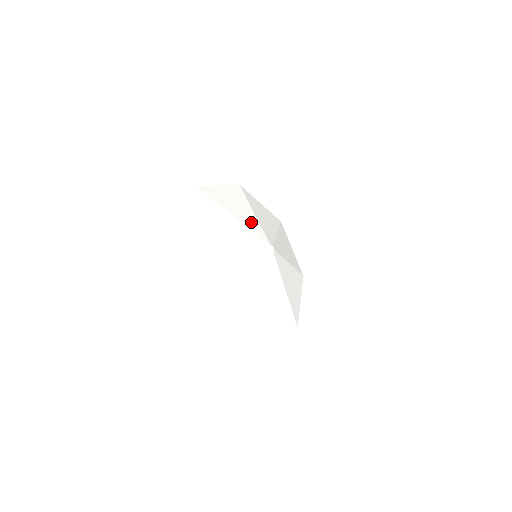
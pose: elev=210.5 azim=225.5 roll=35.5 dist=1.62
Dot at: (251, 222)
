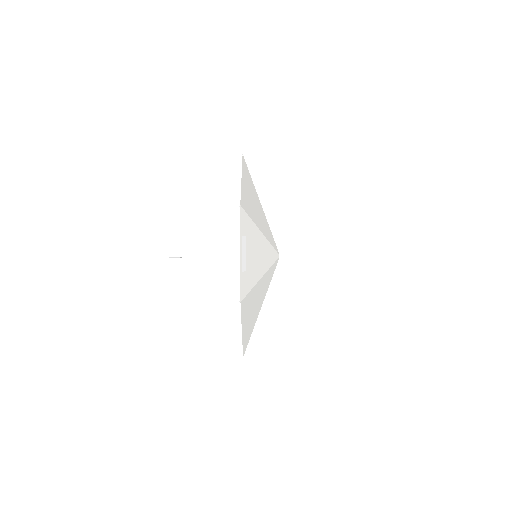
Dot at: (266, 226)
